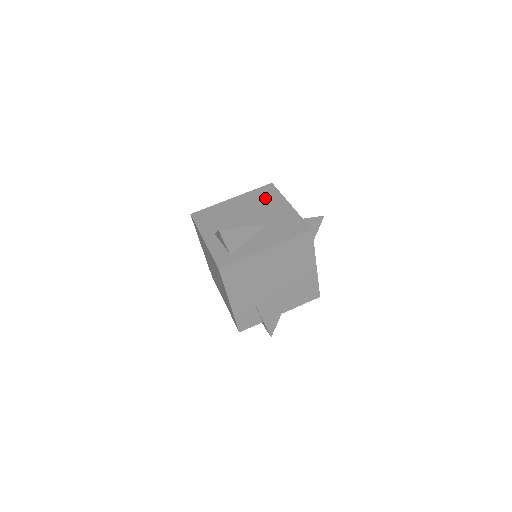
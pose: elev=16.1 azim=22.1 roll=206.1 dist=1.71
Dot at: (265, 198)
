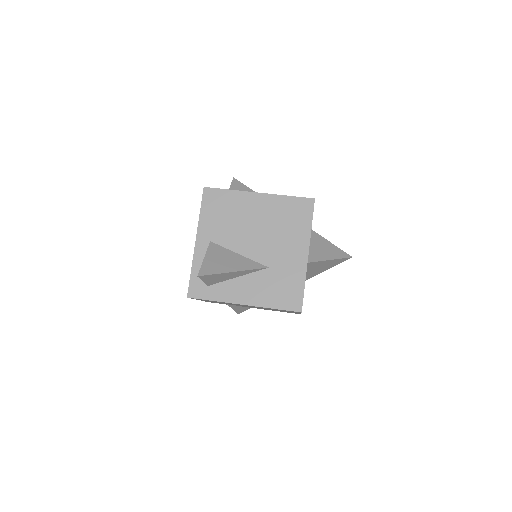
Dot at: (291, 222)
